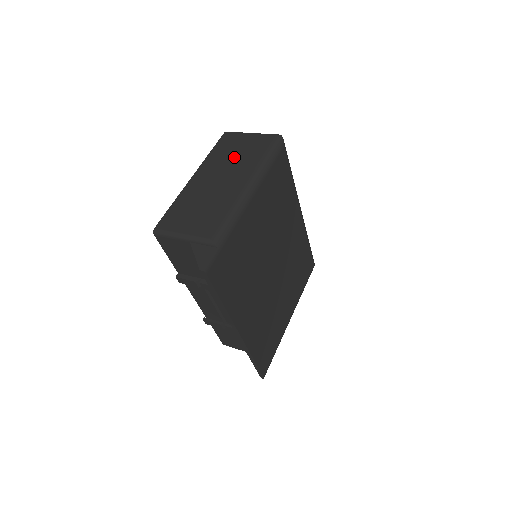
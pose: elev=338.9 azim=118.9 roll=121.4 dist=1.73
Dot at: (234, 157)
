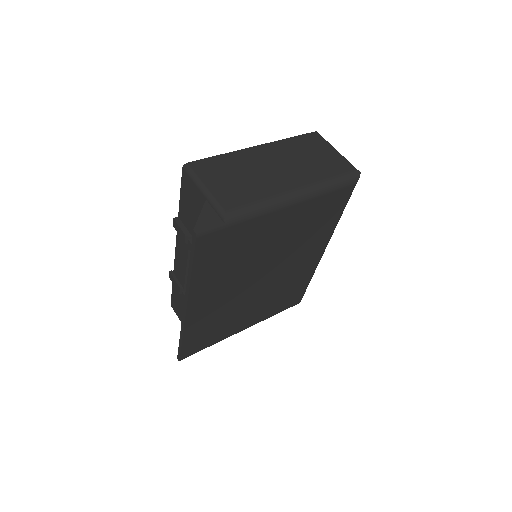
Dot at: (305, 158)
